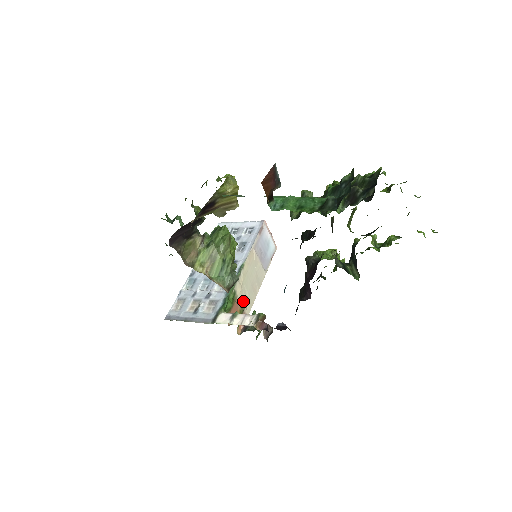
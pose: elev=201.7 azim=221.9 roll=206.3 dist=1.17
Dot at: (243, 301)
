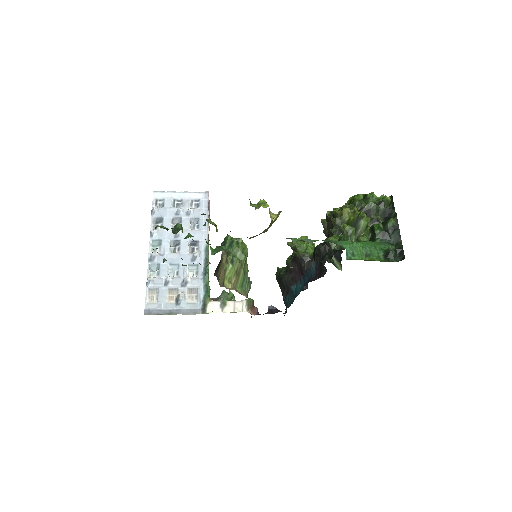
Dot at: occluded
